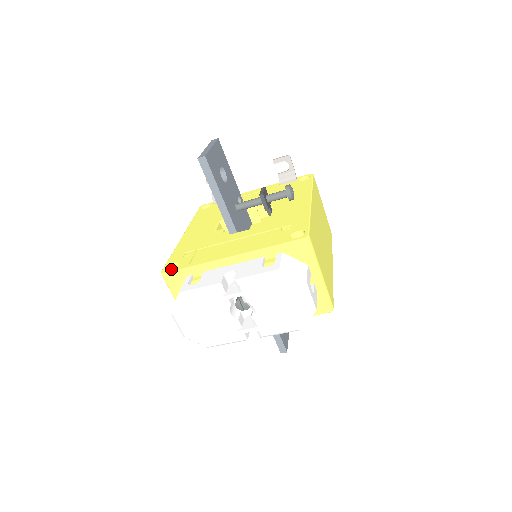
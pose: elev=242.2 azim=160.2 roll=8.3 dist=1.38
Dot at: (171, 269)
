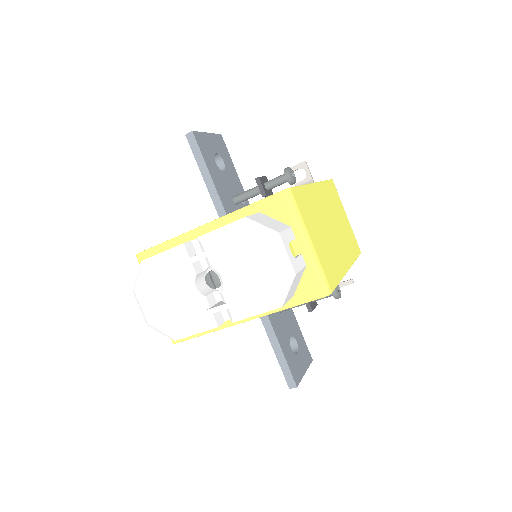
Dot at: occluded
